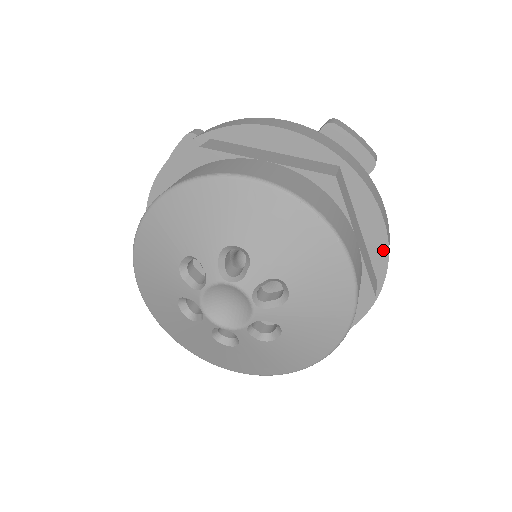
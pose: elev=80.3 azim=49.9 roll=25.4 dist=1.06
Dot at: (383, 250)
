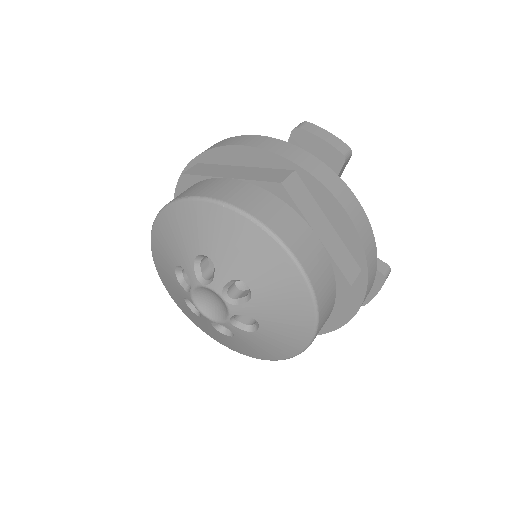
Dot at: (356, 241)
